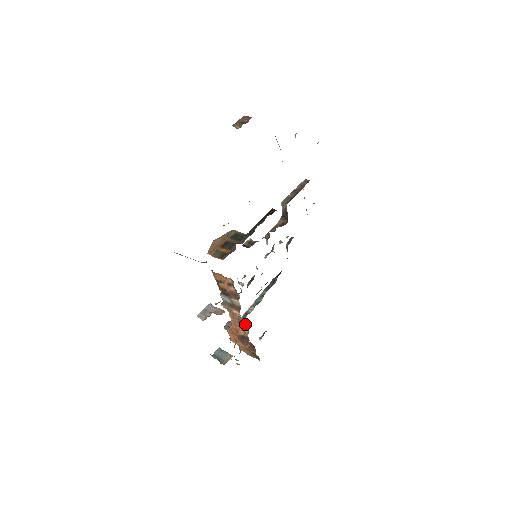
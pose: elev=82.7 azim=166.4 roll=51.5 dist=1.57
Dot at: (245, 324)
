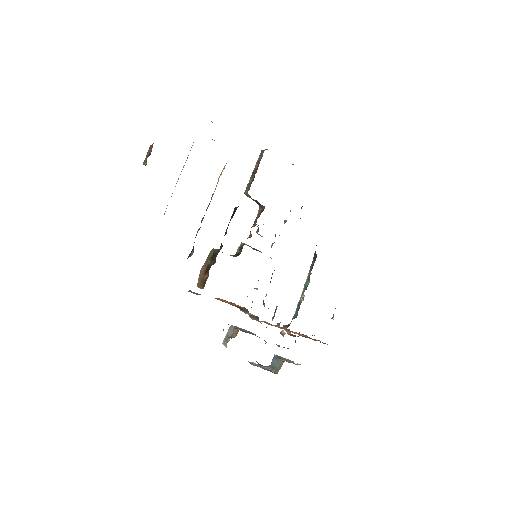
Dot at: occluded
